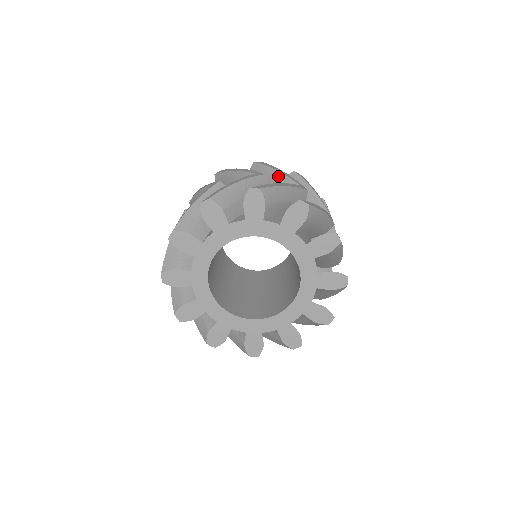
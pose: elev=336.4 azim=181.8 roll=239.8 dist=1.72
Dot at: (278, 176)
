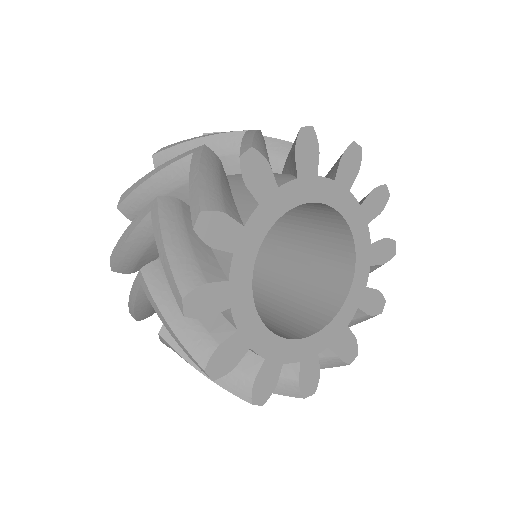
Dot at: occluded
